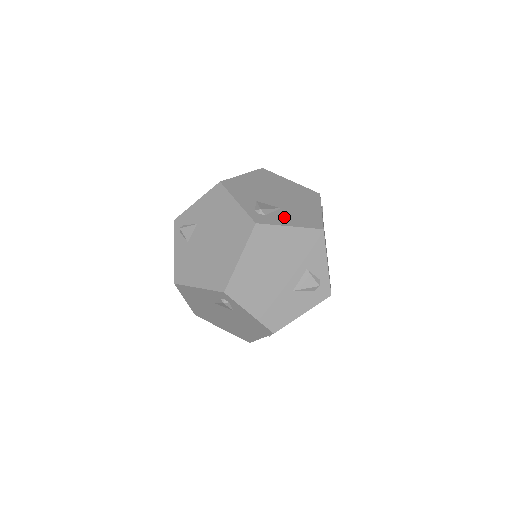
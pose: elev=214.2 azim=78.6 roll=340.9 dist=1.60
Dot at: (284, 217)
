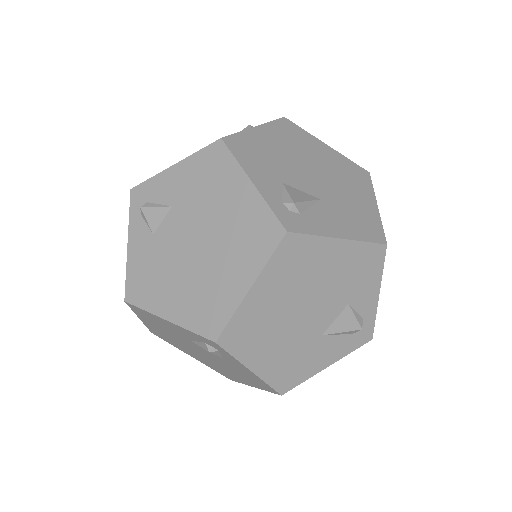
Dot at: (328, 218)
